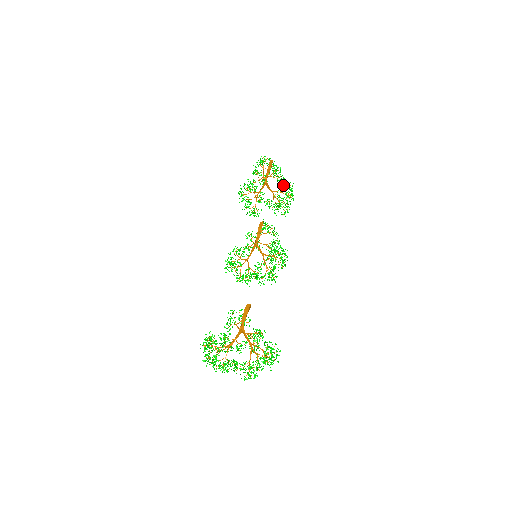
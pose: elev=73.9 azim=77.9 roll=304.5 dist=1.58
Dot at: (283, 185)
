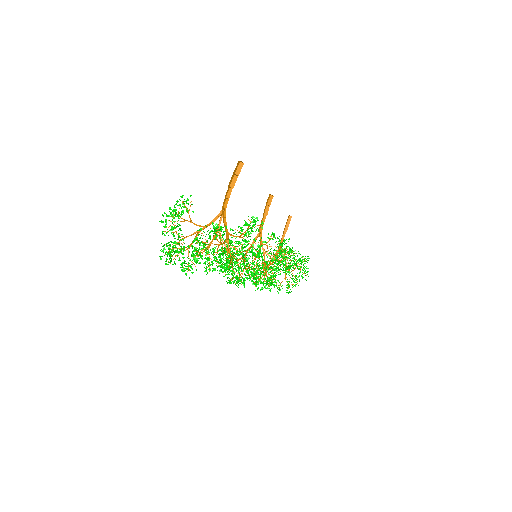
Dot at: occluded
